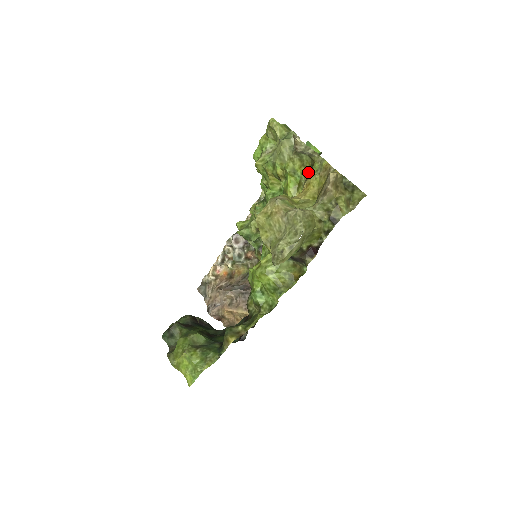
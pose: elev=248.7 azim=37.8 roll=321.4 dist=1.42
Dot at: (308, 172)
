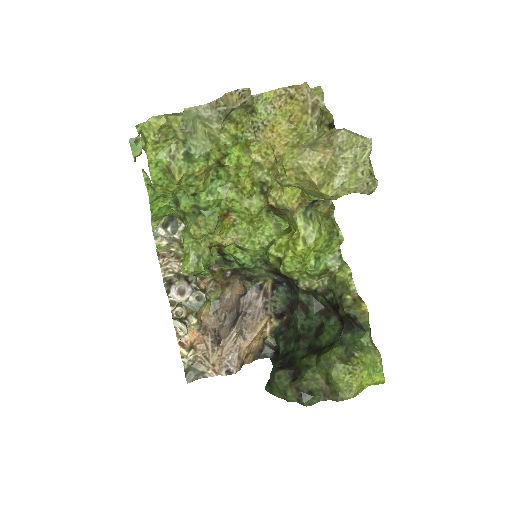
Dot at: (249, 123)
